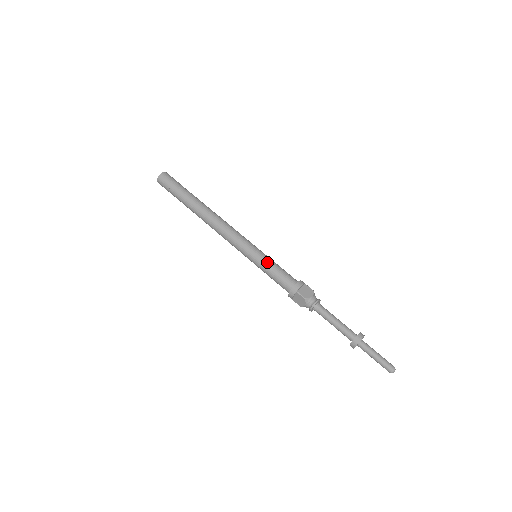
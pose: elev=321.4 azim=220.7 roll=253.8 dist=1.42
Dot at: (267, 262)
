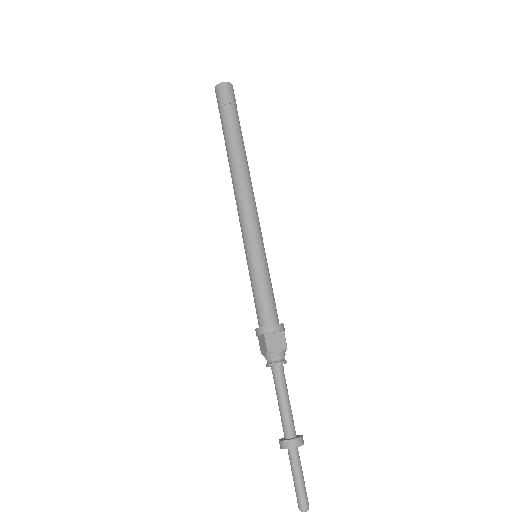
Dot at: (259, 274)
